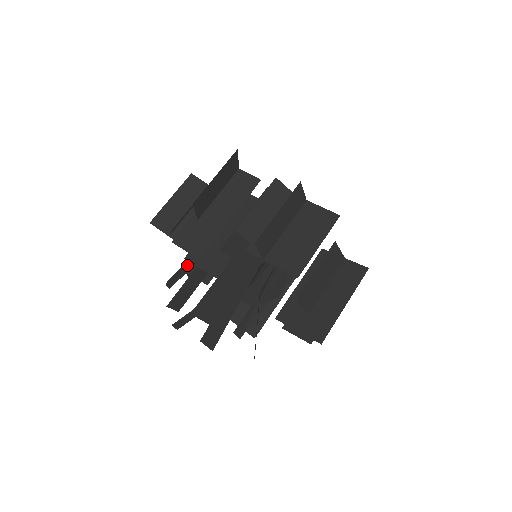
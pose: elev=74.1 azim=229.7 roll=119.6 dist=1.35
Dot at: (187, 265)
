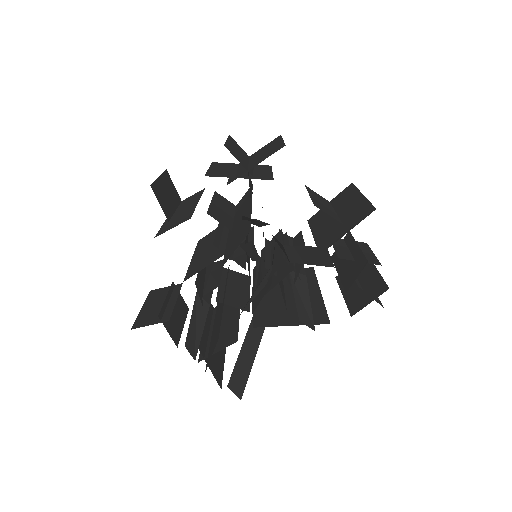
Dot at: (197, 320)
